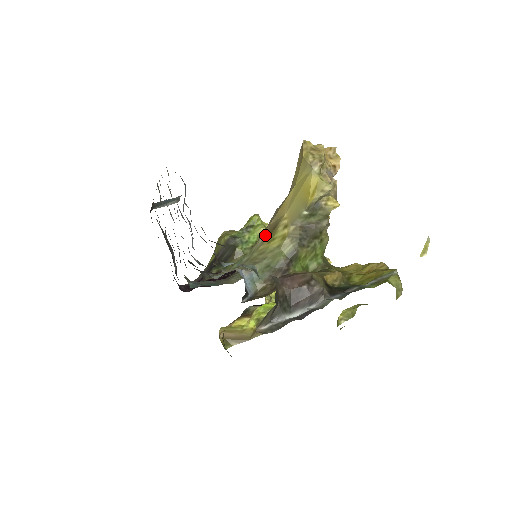
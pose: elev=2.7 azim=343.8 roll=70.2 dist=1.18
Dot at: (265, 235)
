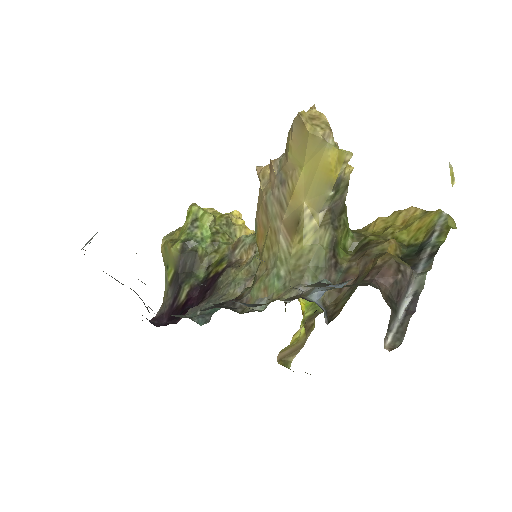
Dot at: (286, 235)
